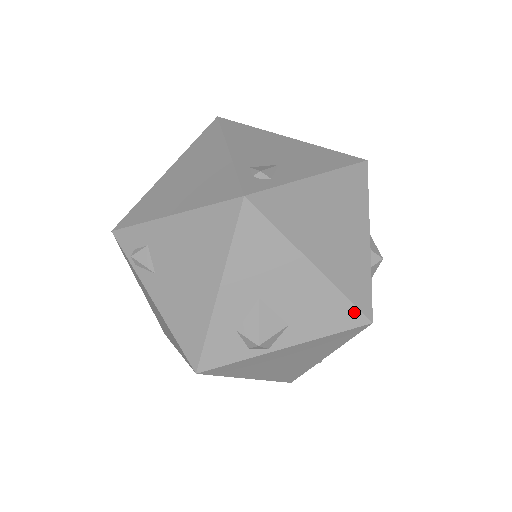
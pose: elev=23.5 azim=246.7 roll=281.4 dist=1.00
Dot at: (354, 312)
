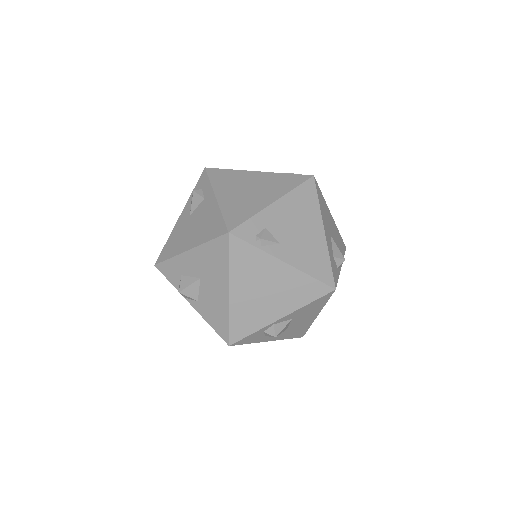
Dot at: (343, 242)
